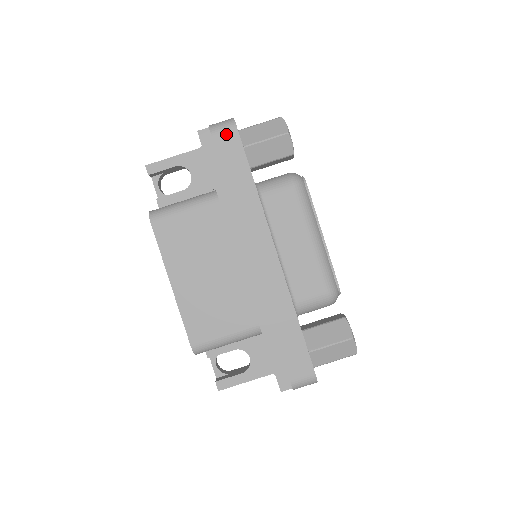
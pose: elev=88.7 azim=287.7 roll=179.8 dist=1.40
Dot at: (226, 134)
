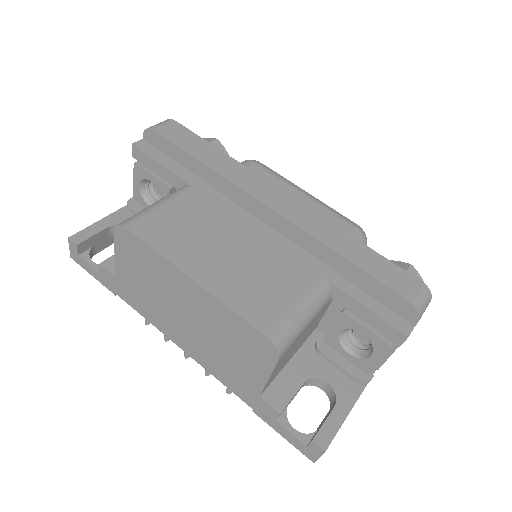
Dot at: (168, 126)
